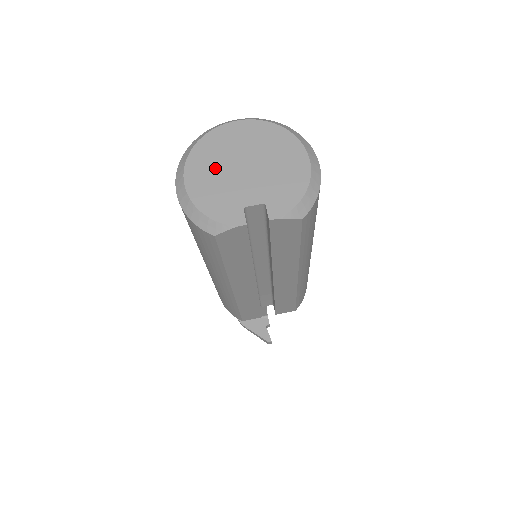
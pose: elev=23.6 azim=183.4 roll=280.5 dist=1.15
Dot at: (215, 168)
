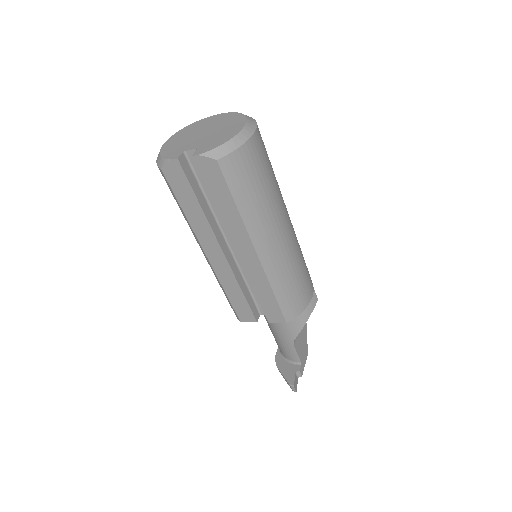
Dot at: (187, 135)
